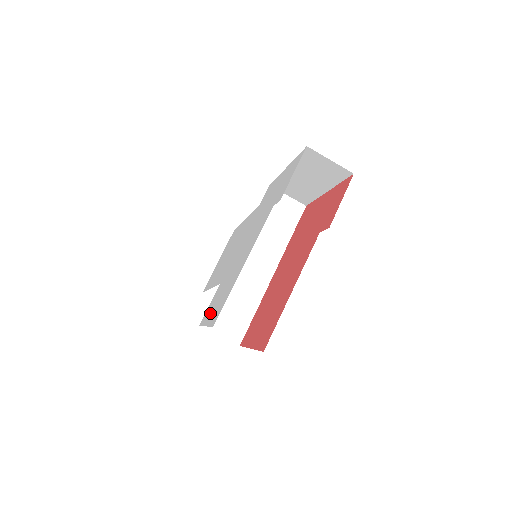
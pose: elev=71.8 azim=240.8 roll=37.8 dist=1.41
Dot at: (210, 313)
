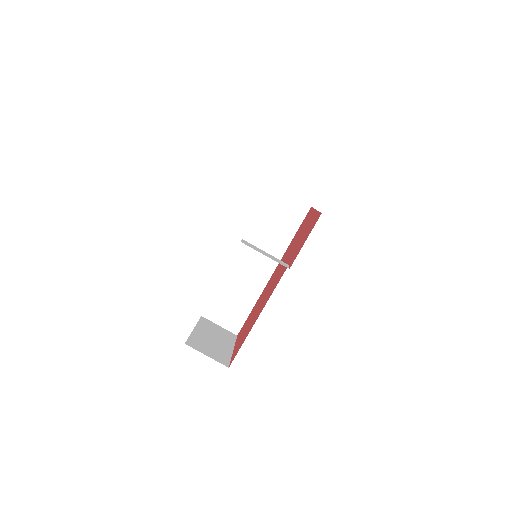
Dot at: occluded
